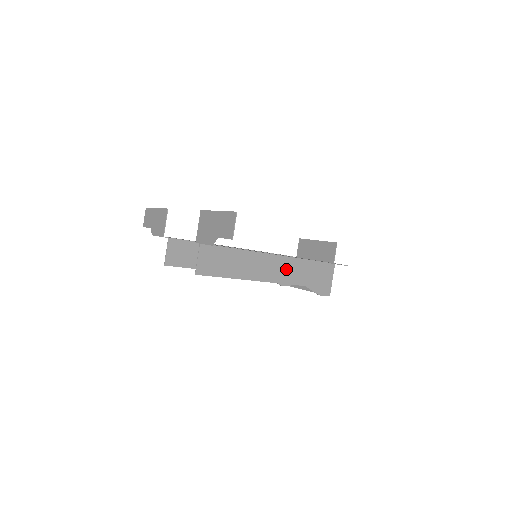
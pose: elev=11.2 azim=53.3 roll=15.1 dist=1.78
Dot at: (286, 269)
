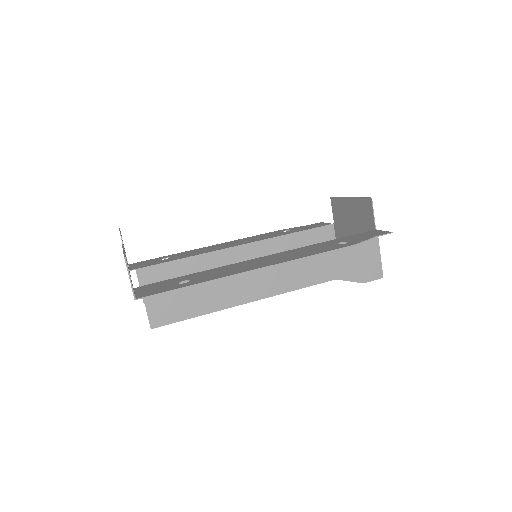
Dot at: (294, 269)
